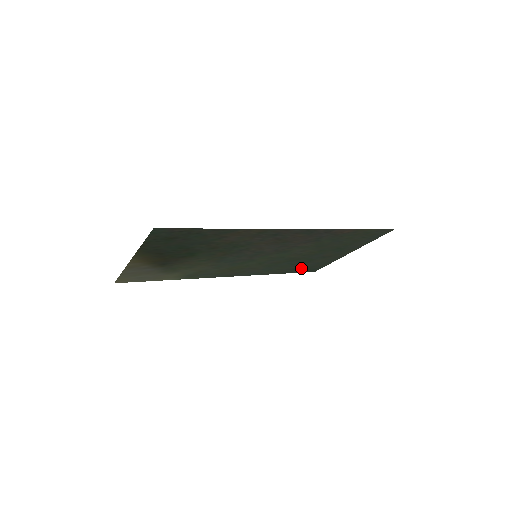
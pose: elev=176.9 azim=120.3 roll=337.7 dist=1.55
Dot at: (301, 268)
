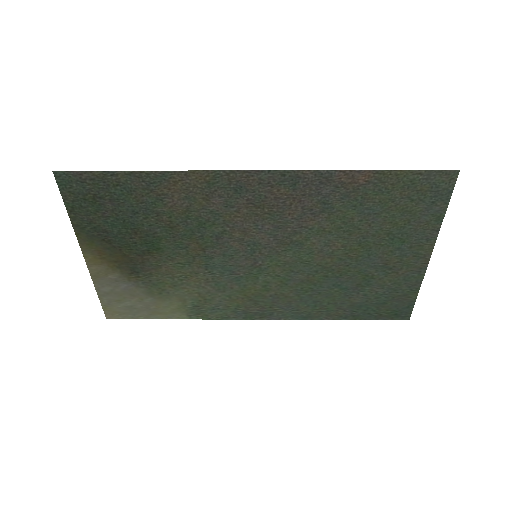
Dot at: (372, 304)
